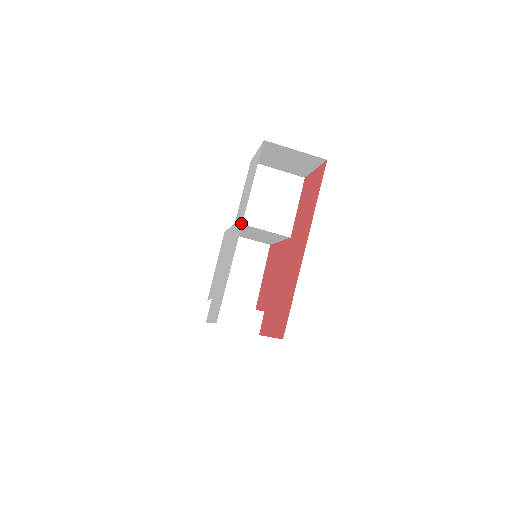
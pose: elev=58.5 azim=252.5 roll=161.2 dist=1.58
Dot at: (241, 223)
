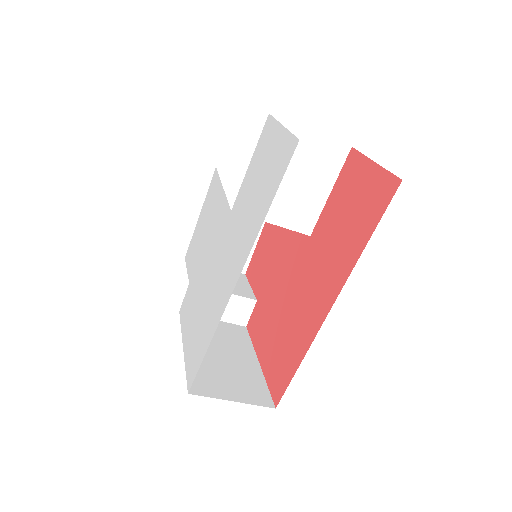
Dot at: (239, 267)
